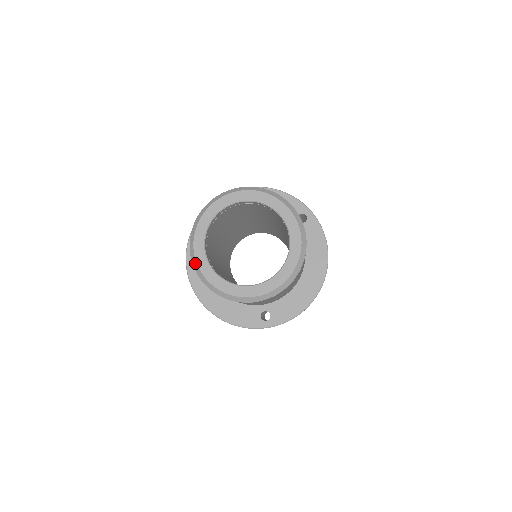
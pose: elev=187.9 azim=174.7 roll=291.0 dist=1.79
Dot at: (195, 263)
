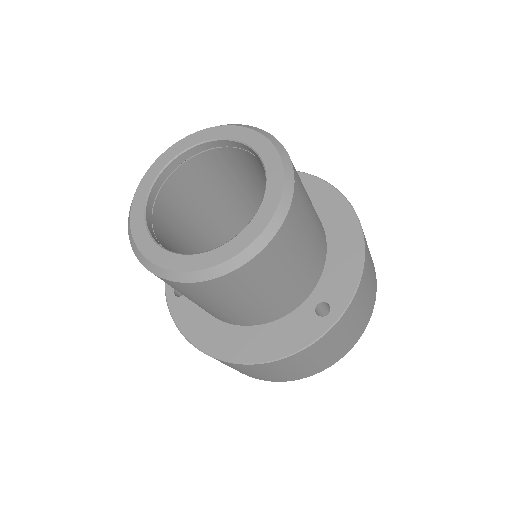
Dot at: (154, 268)
